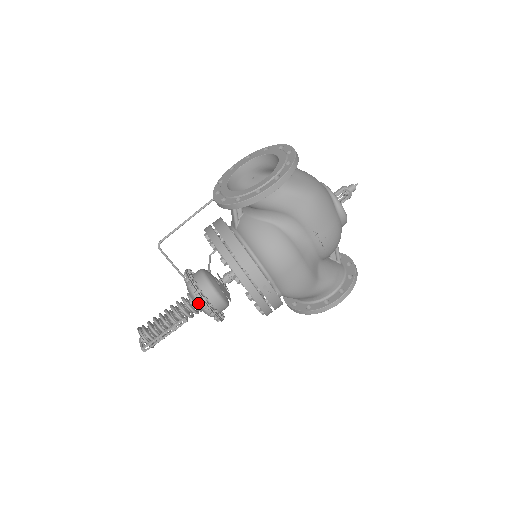
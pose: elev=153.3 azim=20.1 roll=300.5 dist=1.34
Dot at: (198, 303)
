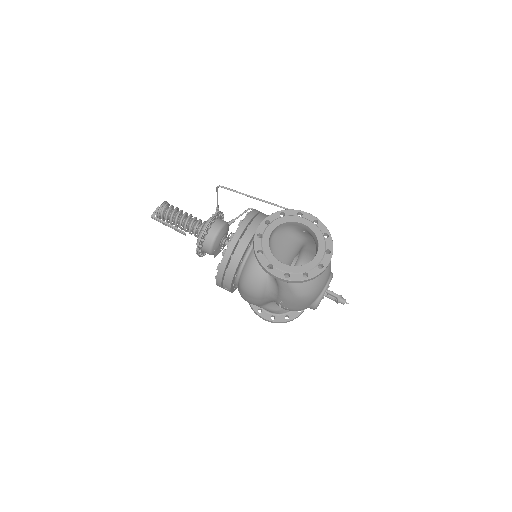
Dot at: (197, 240)
